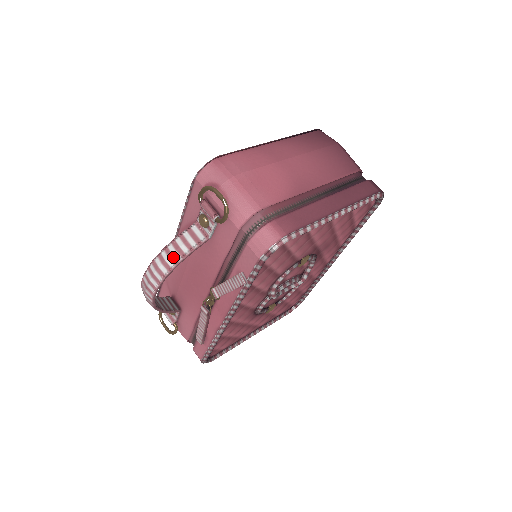
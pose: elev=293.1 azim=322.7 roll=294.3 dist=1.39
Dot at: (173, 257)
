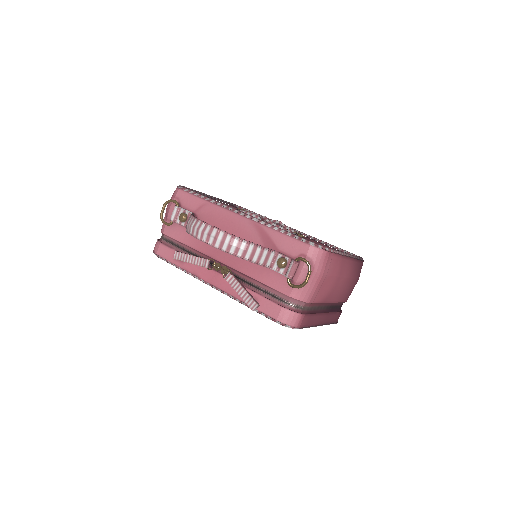
Dot at: (246, 253)
